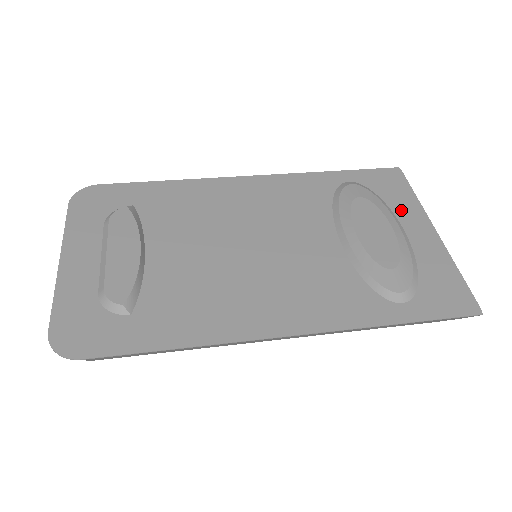
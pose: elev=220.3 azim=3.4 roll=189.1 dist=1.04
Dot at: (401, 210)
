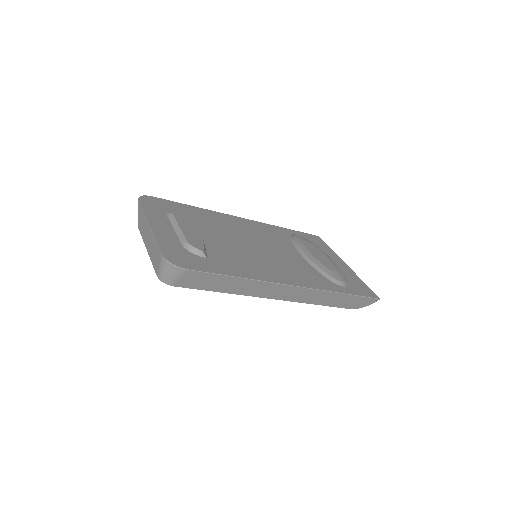
Dot at: (327, 252)
